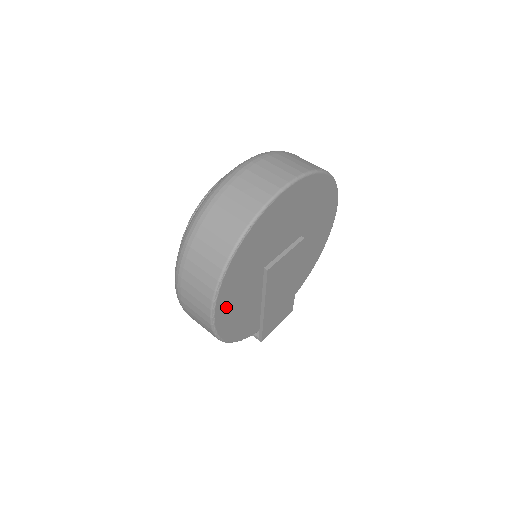
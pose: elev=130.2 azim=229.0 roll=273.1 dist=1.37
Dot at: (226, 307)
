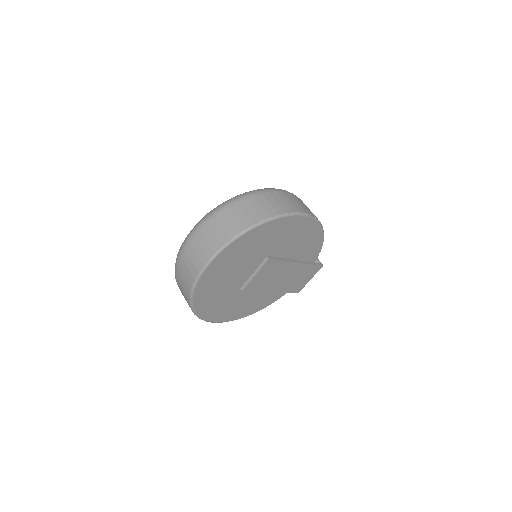
Dot at: (224, 315)
